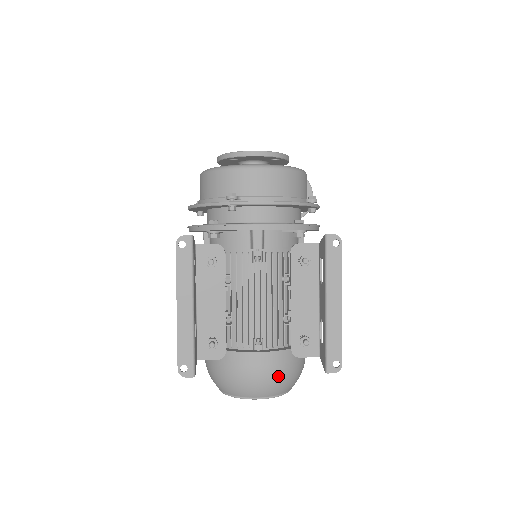
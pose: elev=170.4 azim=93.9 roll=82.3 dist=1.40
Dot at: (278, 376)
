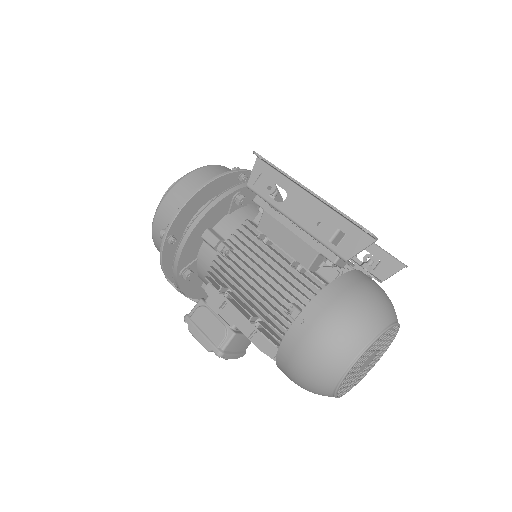
Dot at: occluded
